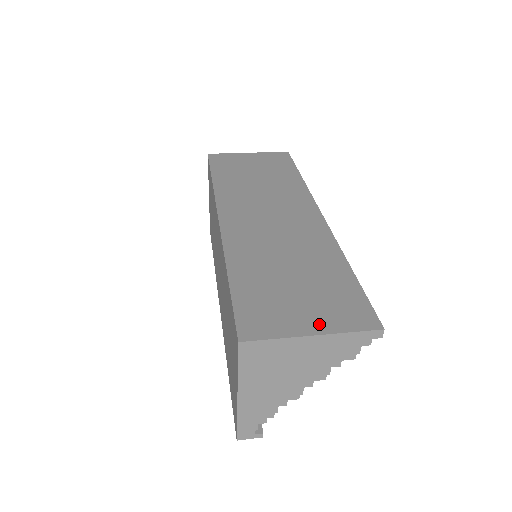
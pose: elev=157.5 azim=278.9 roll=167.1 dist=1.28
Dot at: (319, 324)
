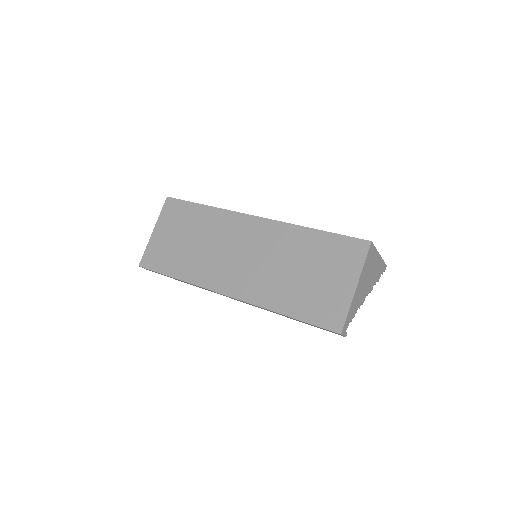
Dot at: occluded
